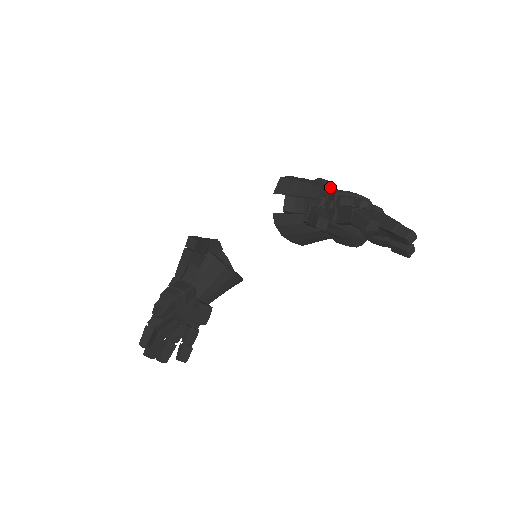
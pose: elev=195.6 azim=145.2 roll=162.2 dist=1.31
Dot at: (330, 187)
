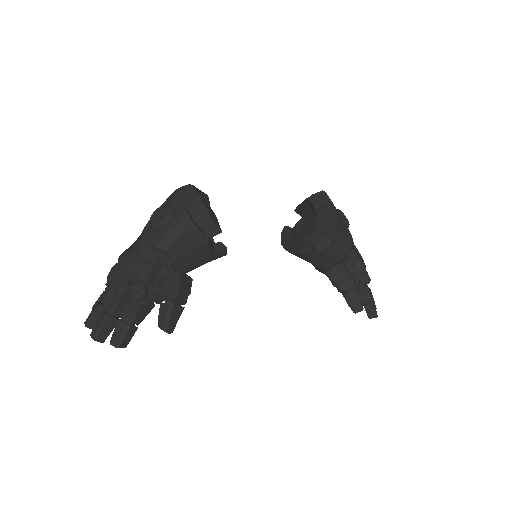
Dot at: occluded
